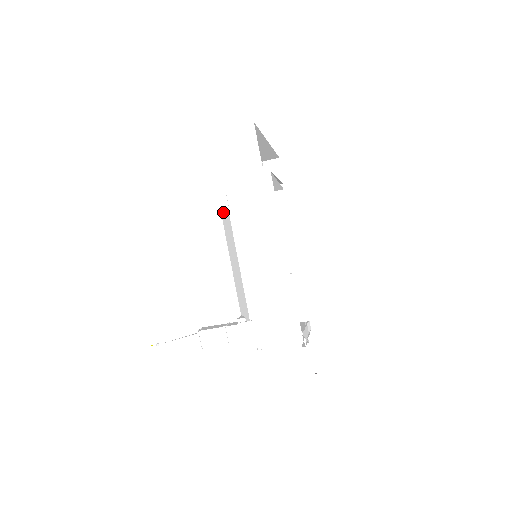
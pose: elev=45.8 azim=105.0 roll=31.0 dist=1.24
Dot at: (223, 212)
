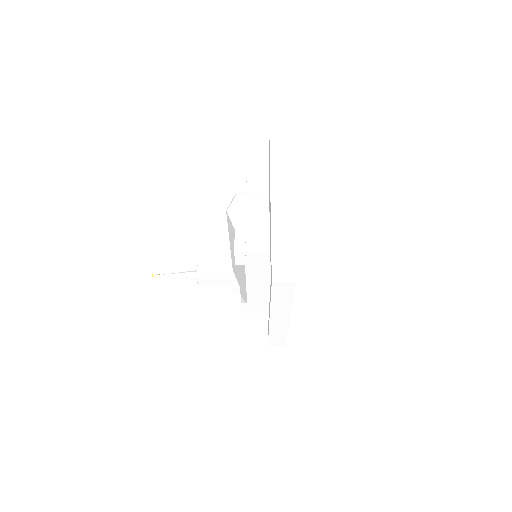
Dot at: (233, 237)
